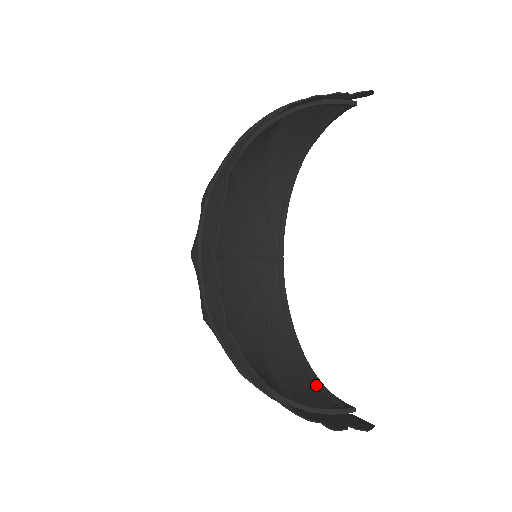
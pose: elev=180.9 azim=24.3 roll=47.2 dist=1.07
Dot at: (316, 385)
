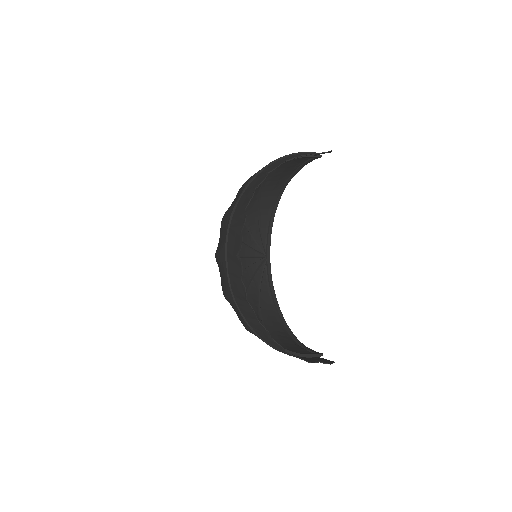
Dot at: (296, 343)
